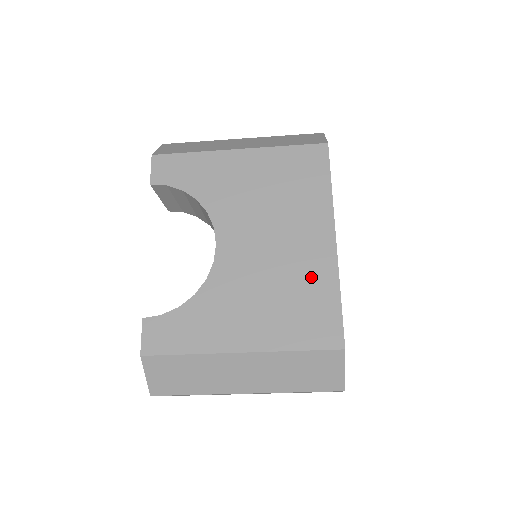
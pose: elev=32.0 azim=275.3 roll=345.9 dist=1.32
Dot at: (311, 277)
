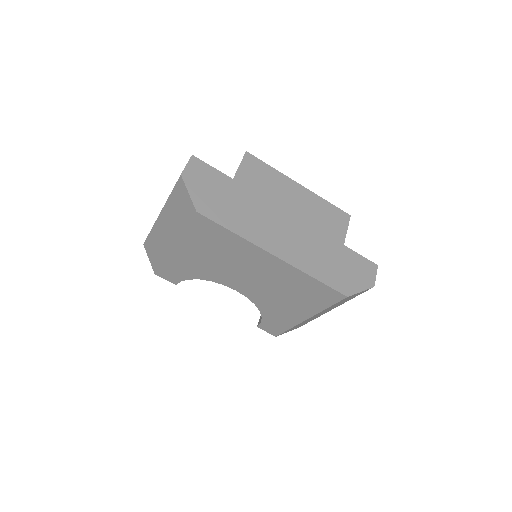
Dot at: (291, 279)
